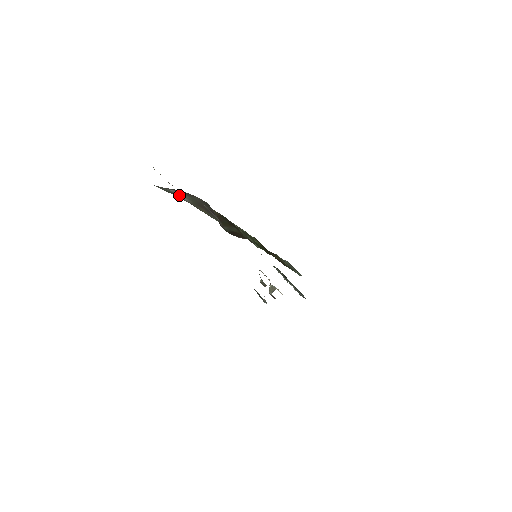
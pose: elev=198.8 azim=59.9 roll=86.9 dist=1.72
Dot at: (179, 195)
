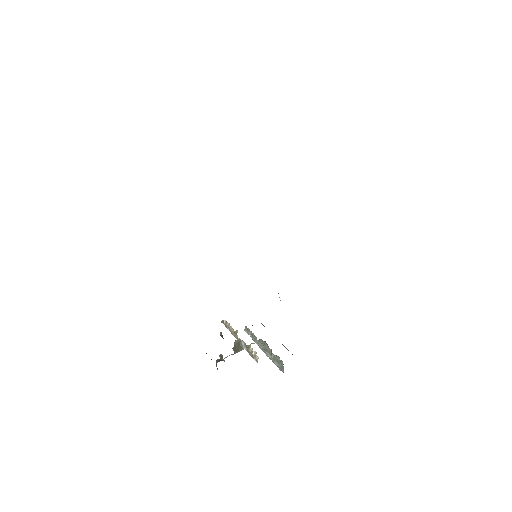
Dot at: occluded
